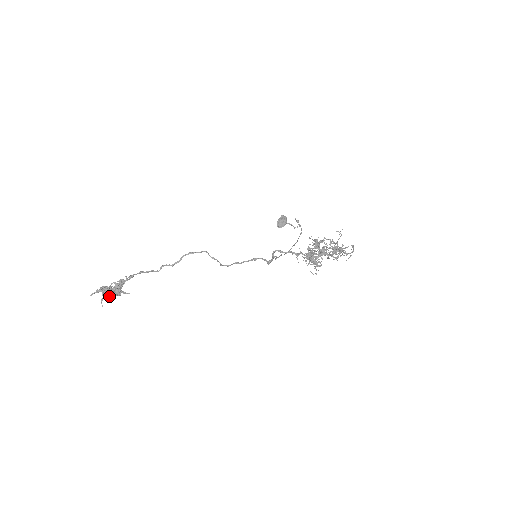
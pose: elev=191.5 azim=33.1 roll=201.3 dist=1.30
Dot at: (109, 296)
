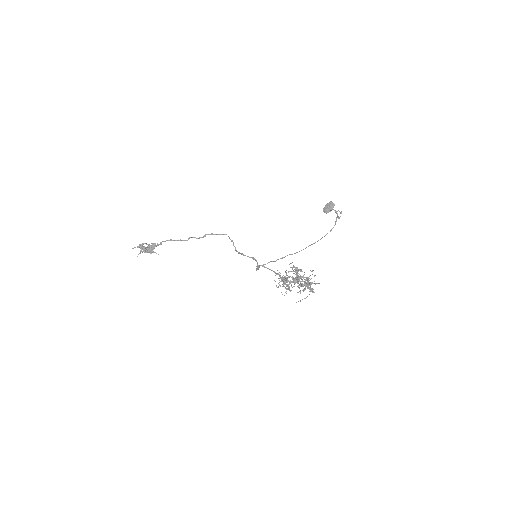
Dot at: (146, 251)
